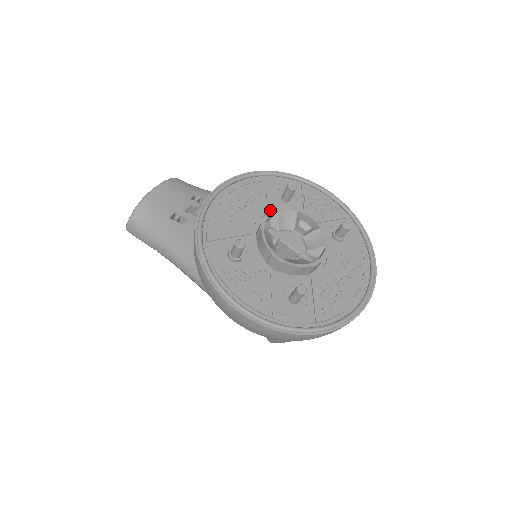
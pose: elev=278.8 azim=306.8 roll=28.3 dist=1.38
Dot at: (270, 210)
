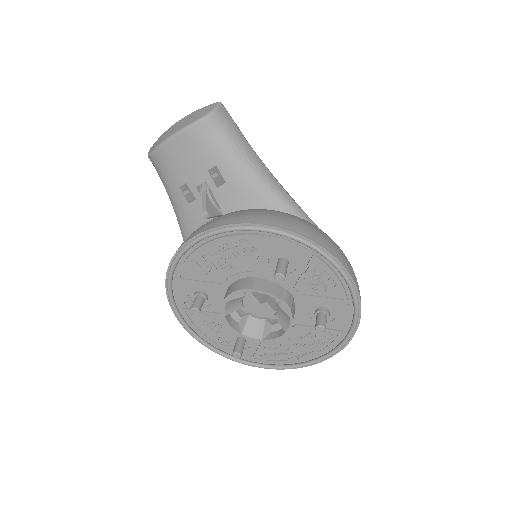
Dot at: (256, 269)
